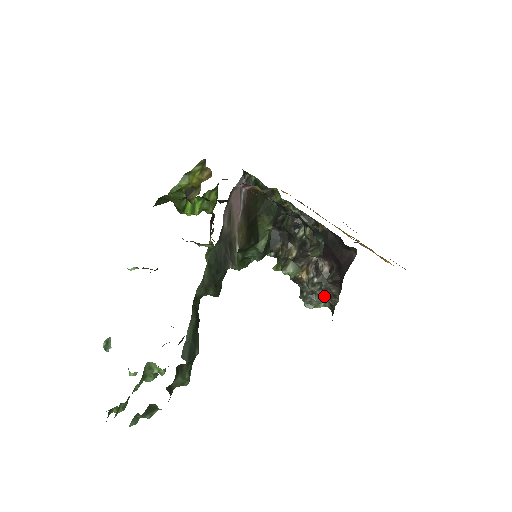
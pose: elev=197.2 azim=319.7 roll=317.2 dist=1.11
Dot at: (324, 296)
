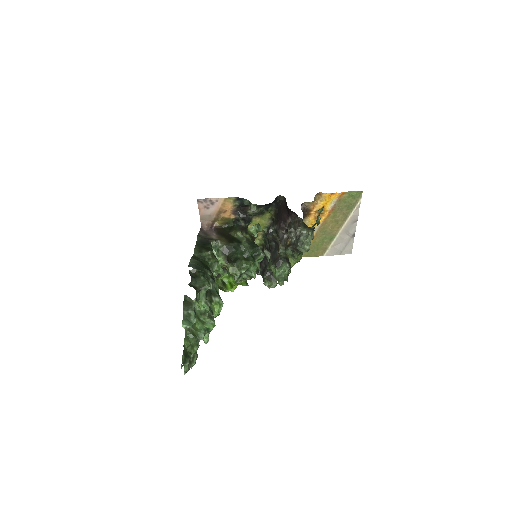
Dot at: (297, 228)
